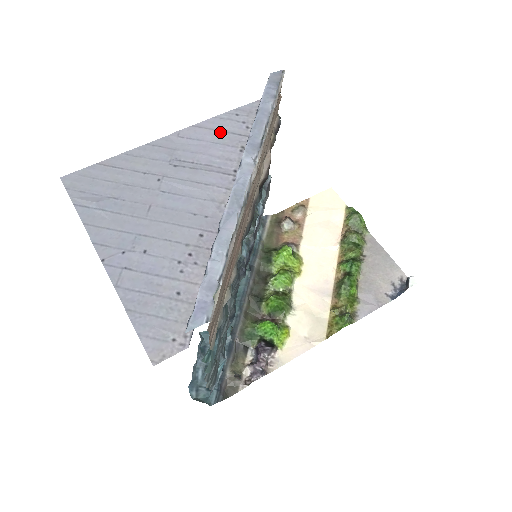
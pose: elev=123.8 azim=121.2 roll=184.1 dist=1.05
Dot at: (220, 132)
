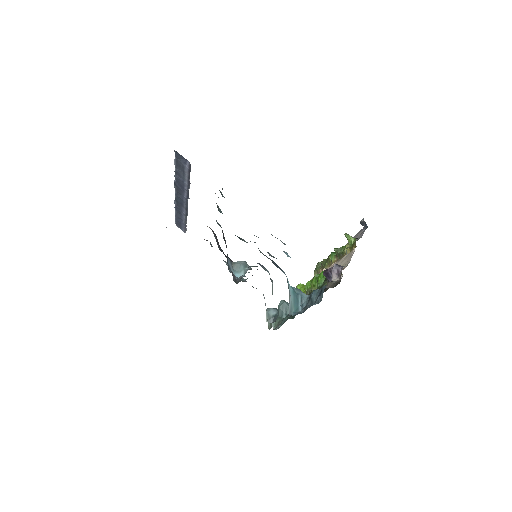
Dot at: occluded
